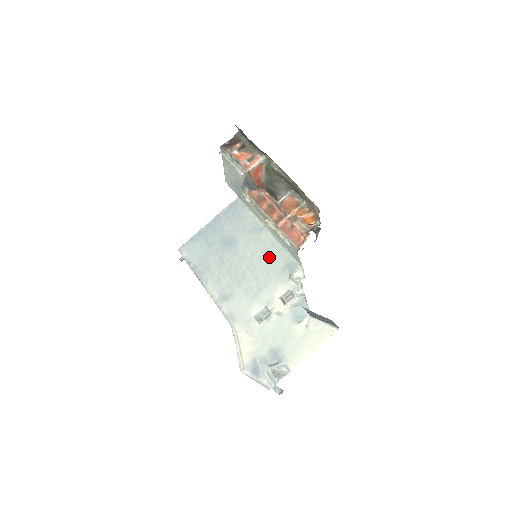
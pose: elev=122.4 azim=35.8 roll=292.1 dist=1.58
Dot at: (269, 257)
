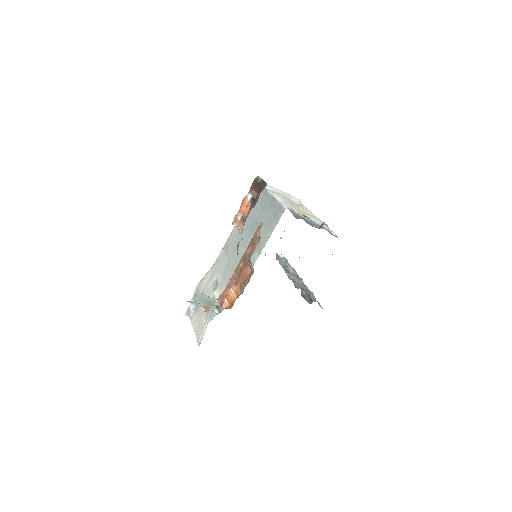
Dot at: occluded
